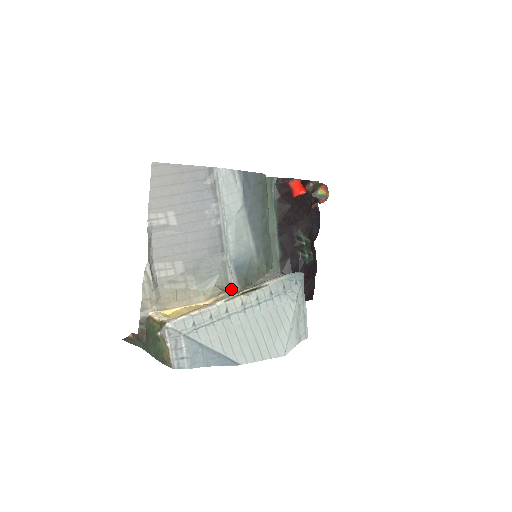
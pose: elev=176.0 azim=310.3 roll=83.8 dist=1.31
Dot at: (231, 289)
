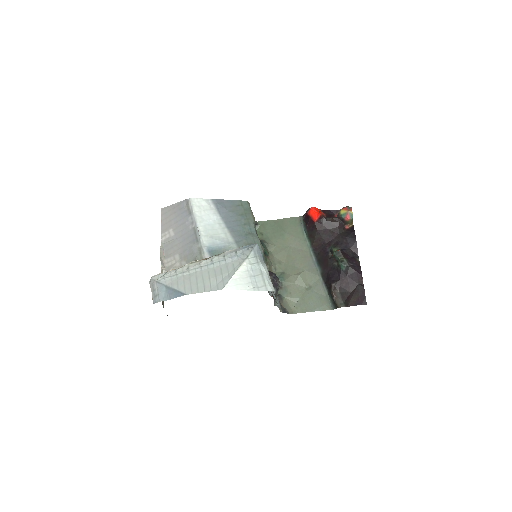
Dot at: occluded
